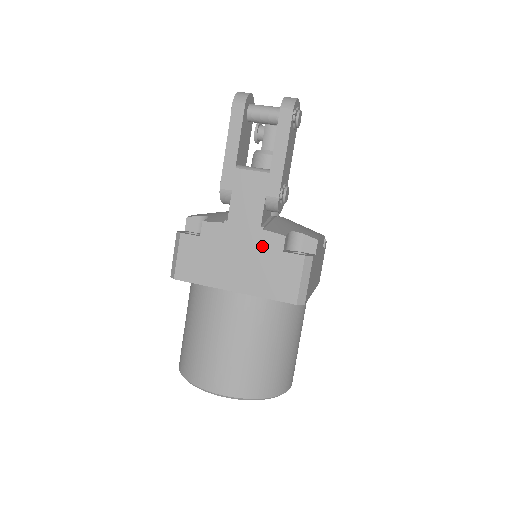
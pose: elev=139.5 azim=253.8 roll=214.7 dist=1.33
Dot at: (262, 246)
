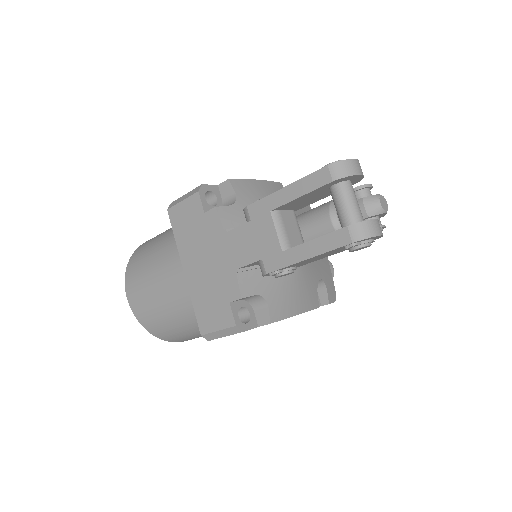
Dot at: (224, 279)
